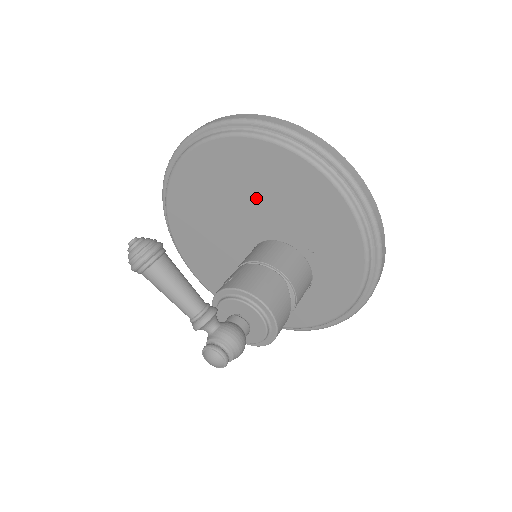
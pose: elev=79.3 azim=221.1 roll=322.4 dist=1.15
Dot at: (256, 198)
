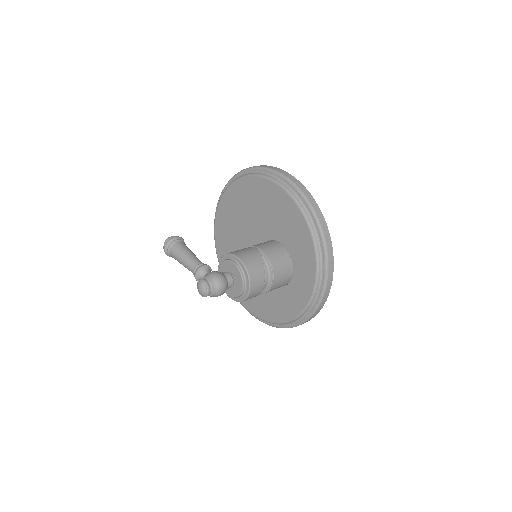
Dot at: (249, 218)
